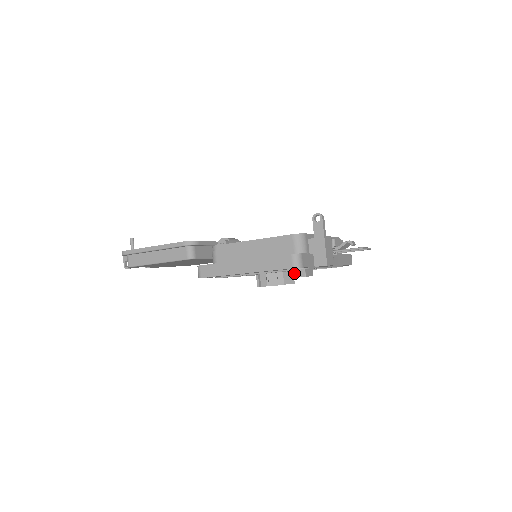
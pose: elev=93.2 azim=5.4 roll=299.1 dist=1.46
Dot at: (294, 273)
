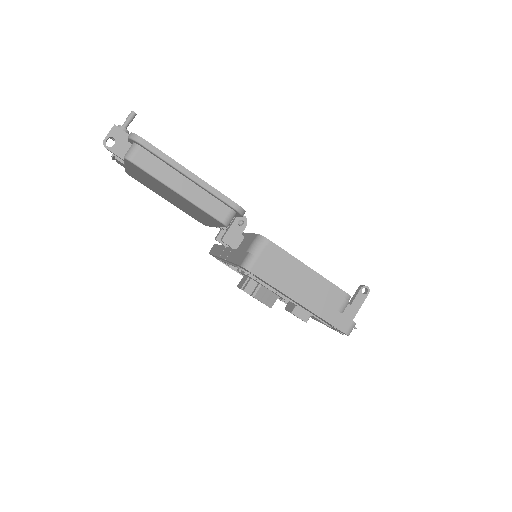
Dot at: (299, 312)
